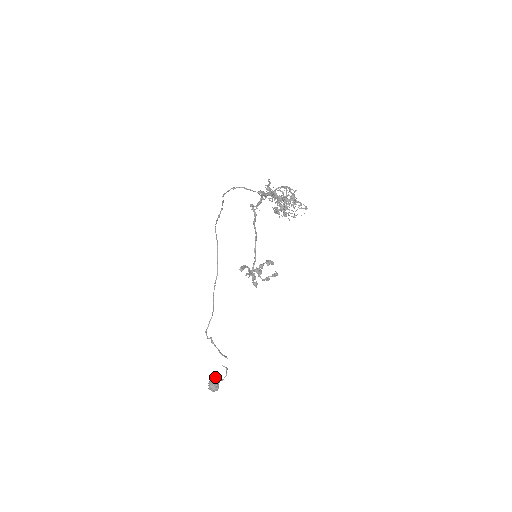
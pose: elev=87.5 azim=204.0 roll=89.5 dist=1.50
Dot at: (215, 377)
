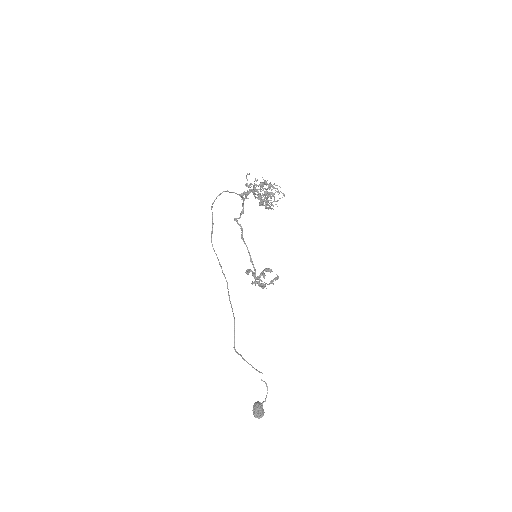
Dot at: (257, 402)
